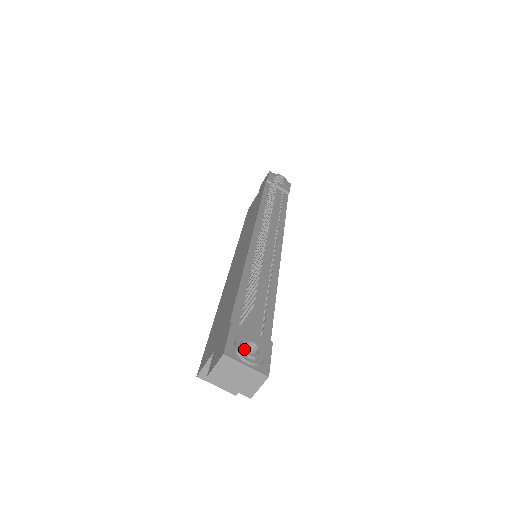
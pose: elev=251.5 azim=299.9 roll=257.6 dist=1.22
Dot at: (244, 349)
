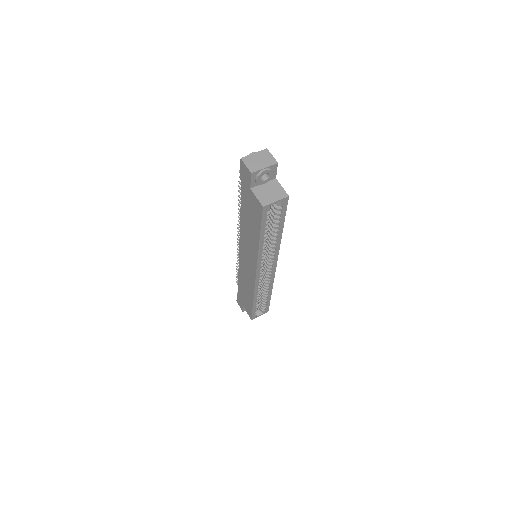
Dot at: occluded
